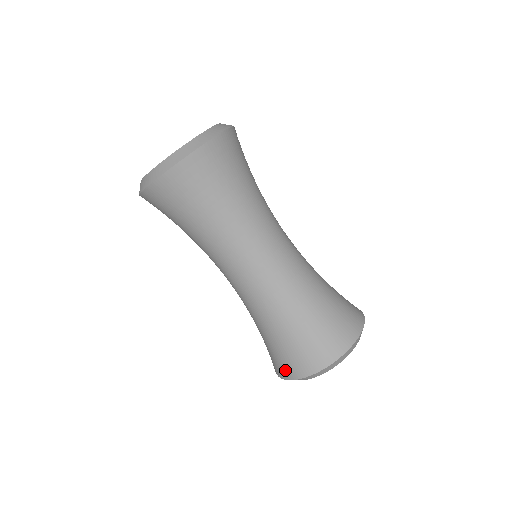
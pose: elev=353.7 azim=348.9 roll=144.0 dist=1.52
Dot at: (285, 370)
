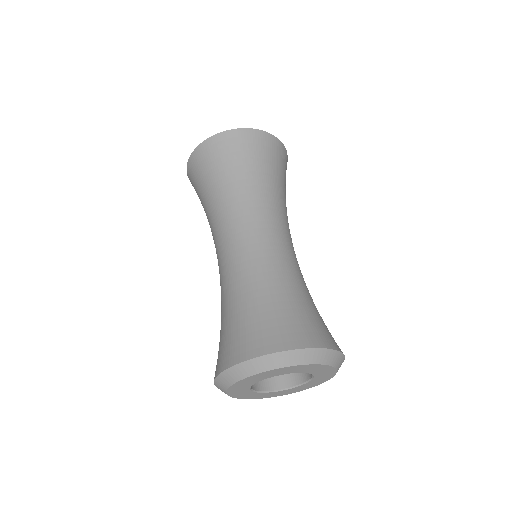
Dot at: (218, 364)
